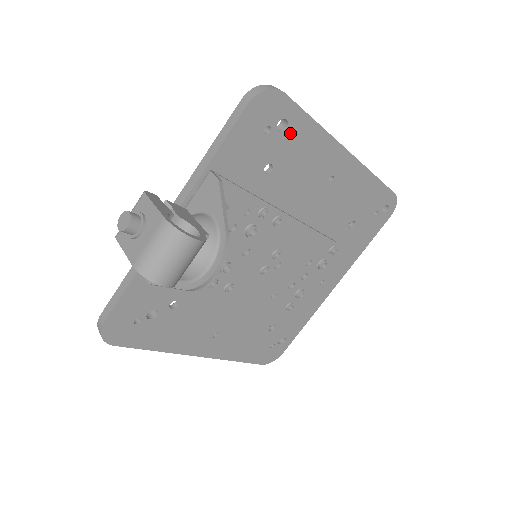
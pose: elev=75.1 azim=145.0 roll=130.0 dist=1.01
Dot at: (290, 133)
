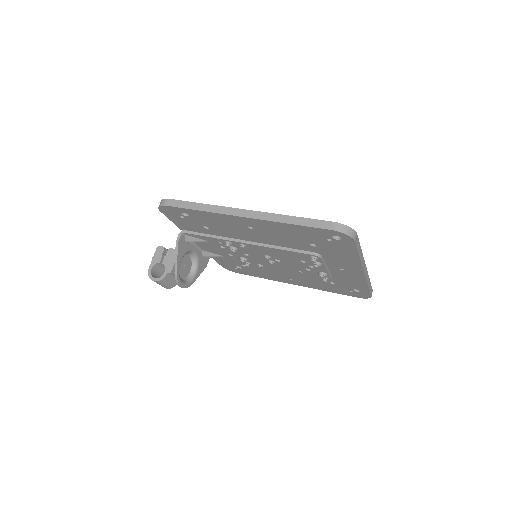
Dot at: (193, 216)
